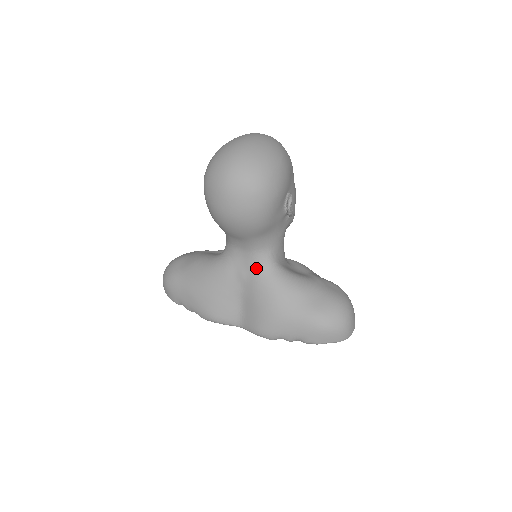
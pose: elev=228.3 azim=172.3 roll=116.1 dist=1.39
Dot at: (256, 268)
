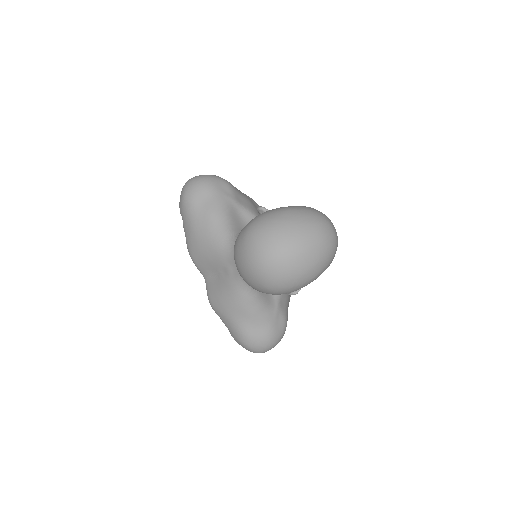
Dot at: (240, 281)
